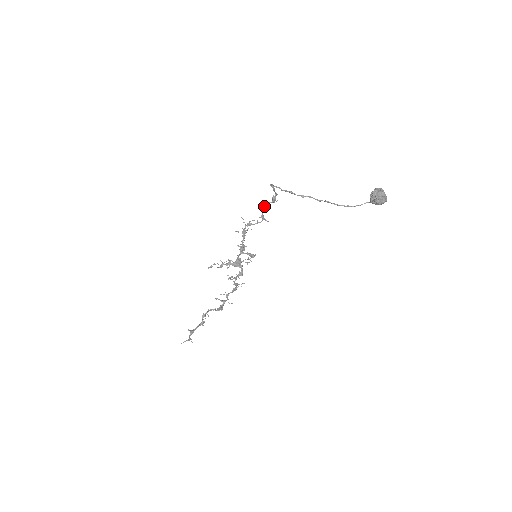
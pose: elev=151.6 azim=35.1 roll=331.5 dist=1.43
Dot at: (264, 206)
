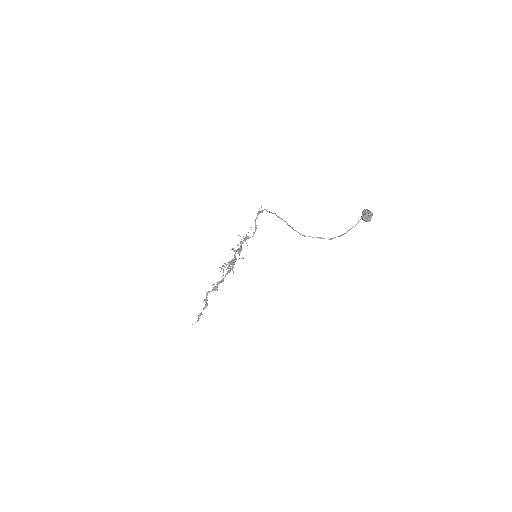
Dot at: (255, 220)
